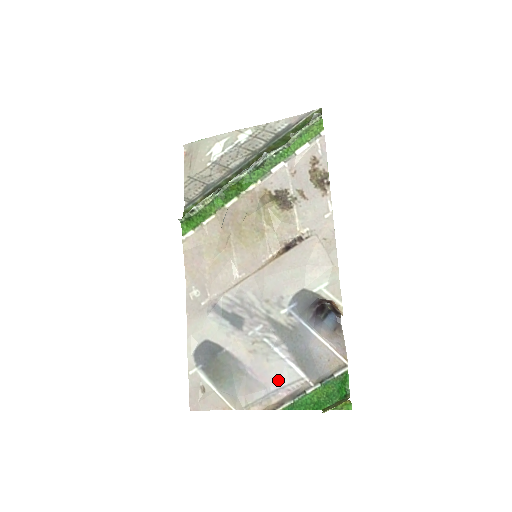
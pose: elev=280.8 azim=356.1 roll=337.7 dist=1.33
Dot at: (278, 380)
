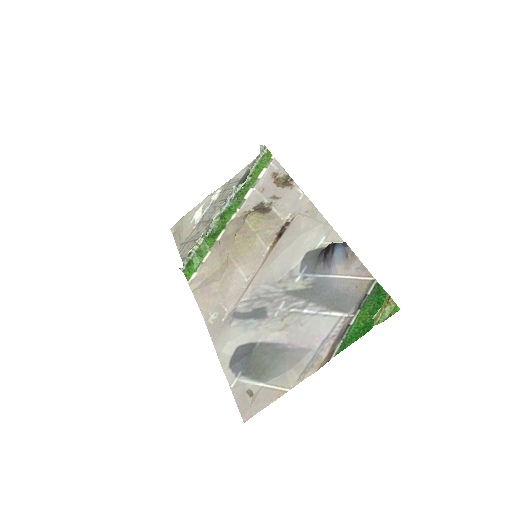
Dot at: (319, 334)
